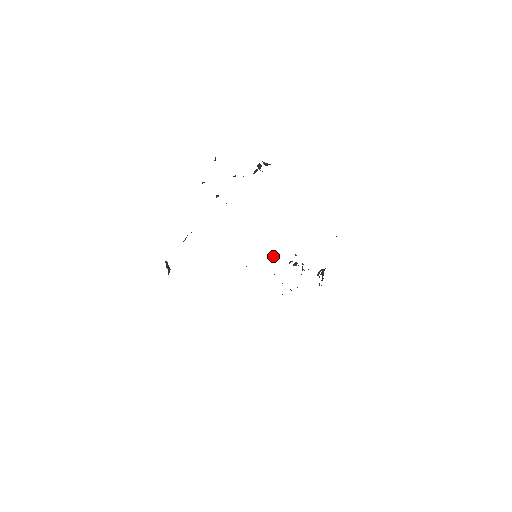
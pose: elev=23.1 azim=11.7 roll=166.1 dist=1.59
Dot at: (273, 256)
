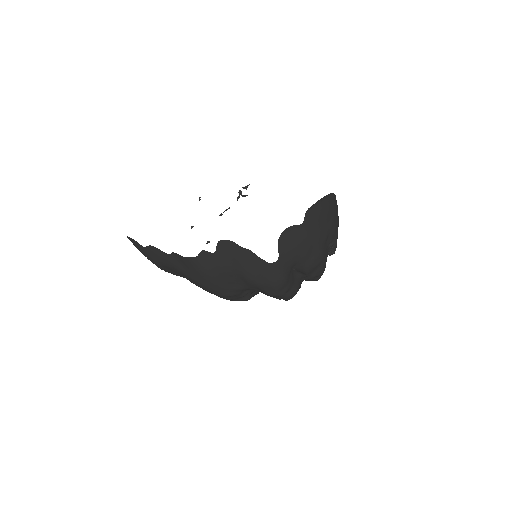
Dot at: occluded
